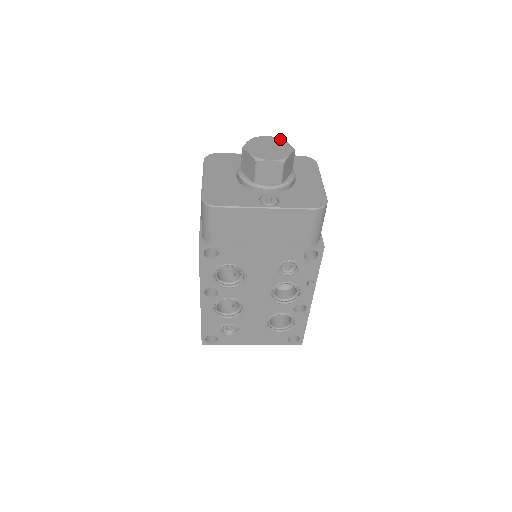
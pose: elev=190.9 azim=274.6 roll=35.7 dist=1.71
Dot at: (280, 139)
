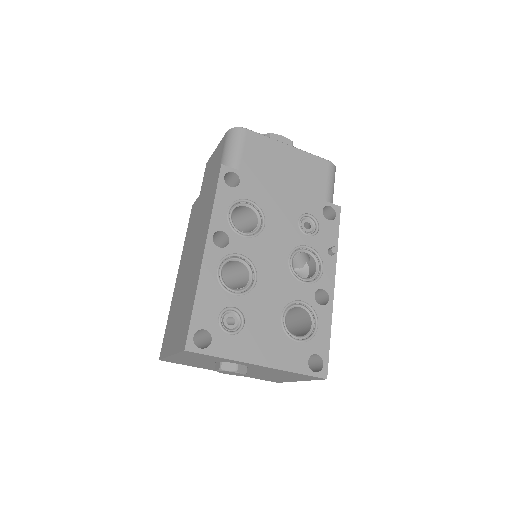
Dot at: occluded
